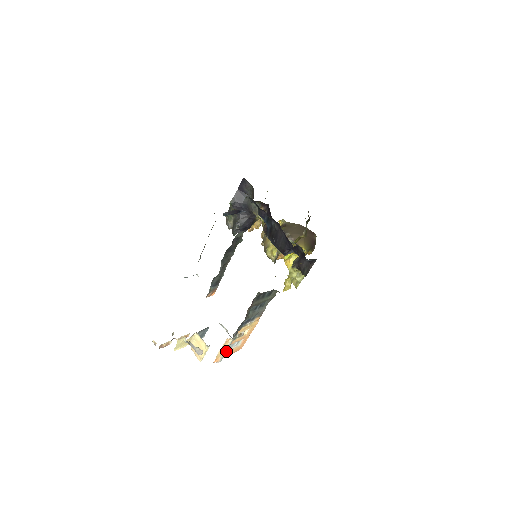
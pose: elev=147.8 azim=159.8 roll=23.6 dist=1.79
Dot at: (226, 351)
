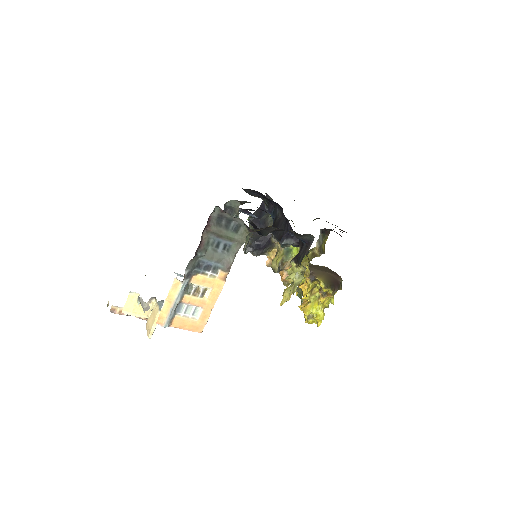
Dot at: (177, 314)
